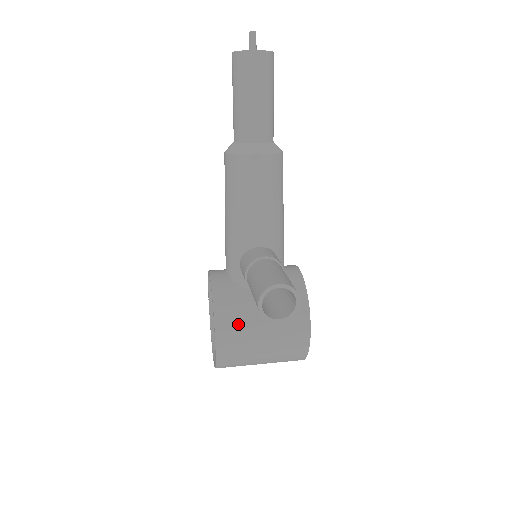
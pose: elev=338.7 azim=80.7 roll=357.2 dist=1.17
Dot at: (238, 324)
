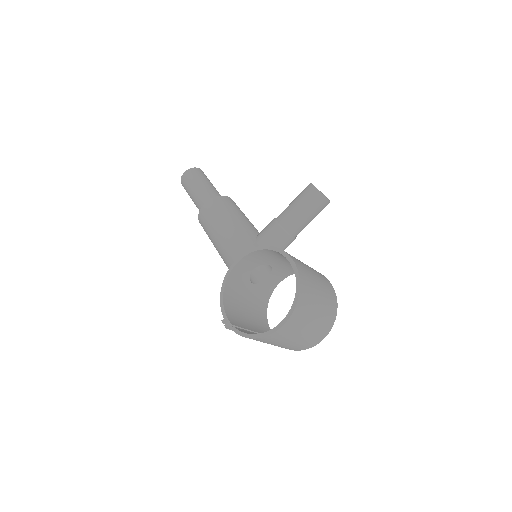
Dot at: occluded
